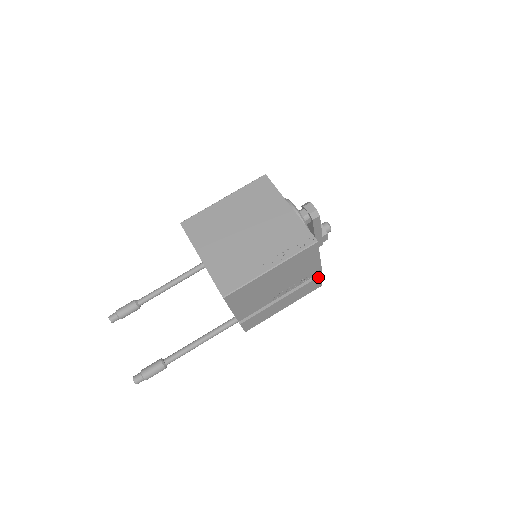
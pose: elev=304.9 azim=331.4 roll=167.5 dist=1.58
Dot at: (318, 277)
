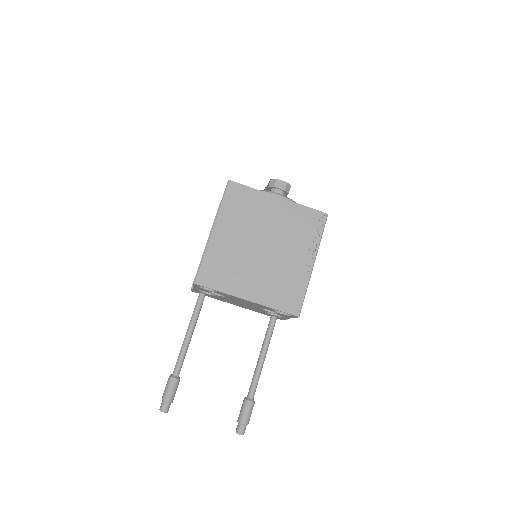
Dot at: occluded
